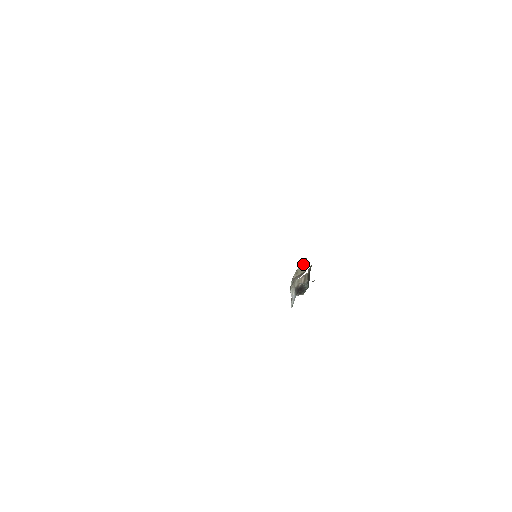
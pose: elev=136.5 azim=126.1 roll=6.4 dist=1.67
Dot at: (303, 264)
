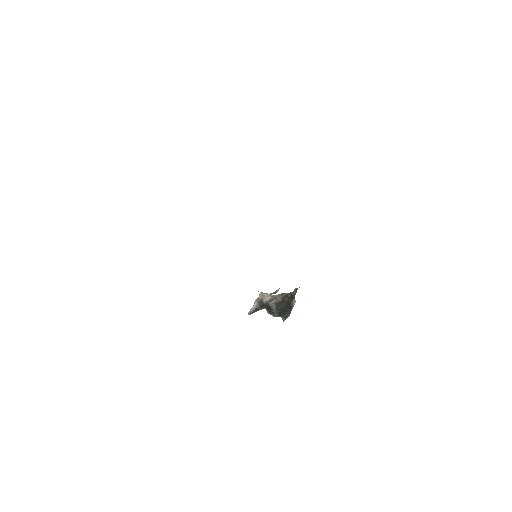
Dot at: occluded
